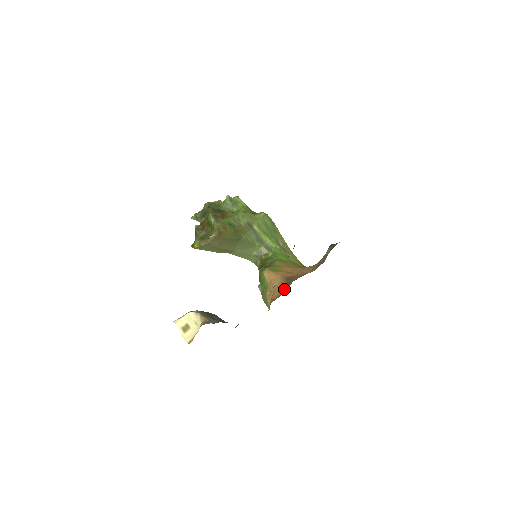
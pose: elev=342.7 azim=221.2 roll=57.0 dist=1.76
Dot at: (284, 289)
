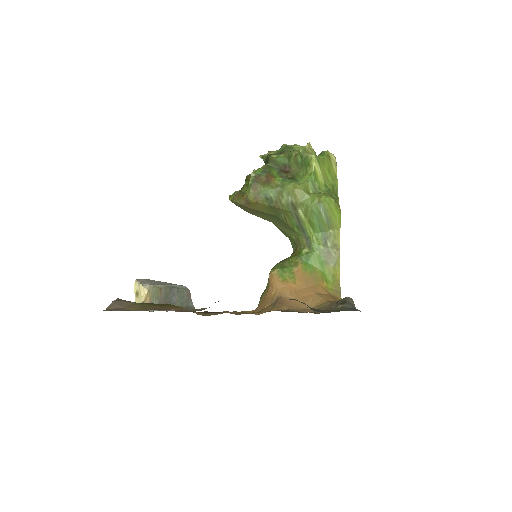
Dot at: (261, 310)
